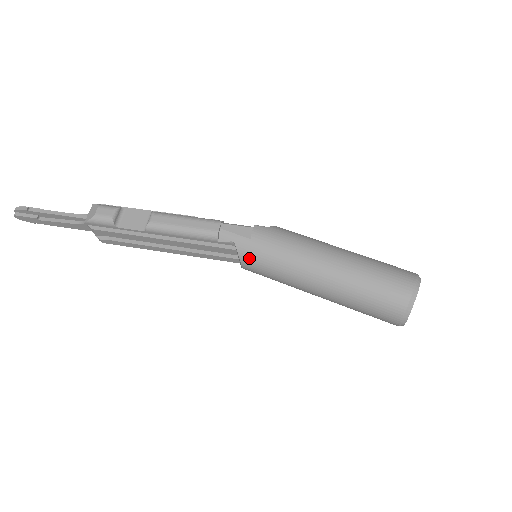
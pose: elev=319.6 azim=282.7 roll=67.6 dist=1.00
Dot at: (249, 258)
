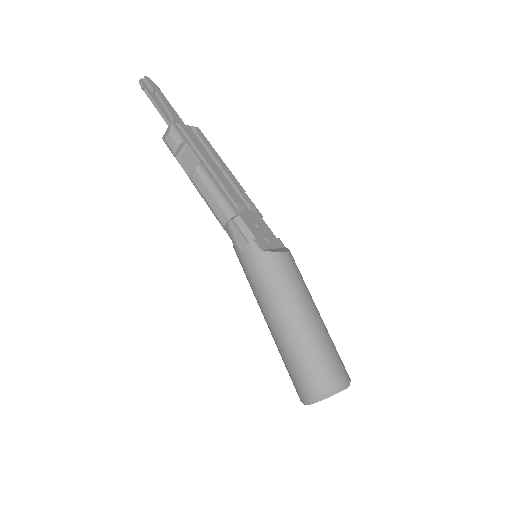
Dot at: (239, 261)
